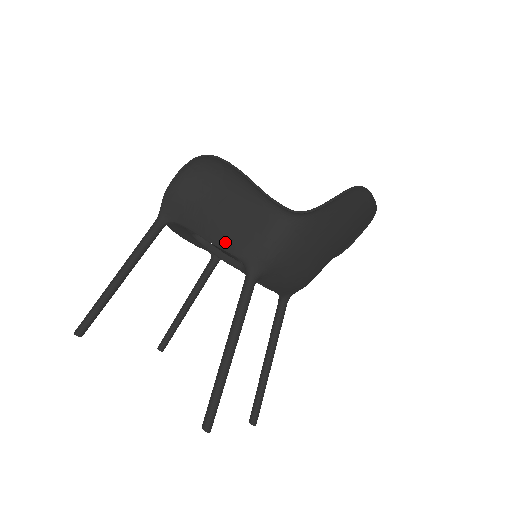
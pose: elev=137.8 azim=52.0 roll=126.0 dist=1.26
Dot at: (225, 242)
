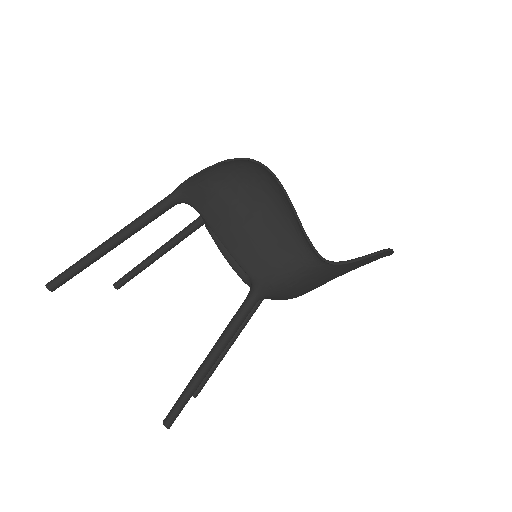
Dot at: (242, 255)
